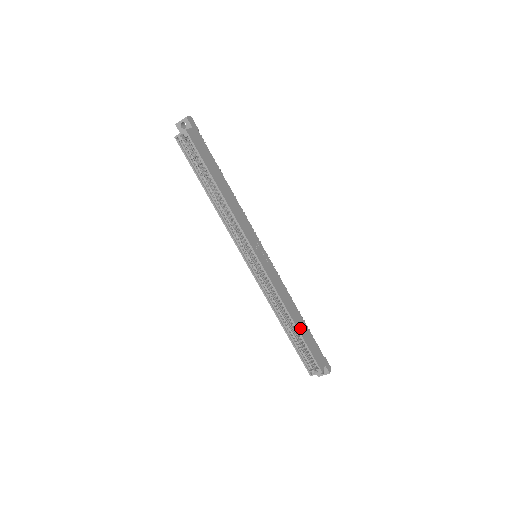
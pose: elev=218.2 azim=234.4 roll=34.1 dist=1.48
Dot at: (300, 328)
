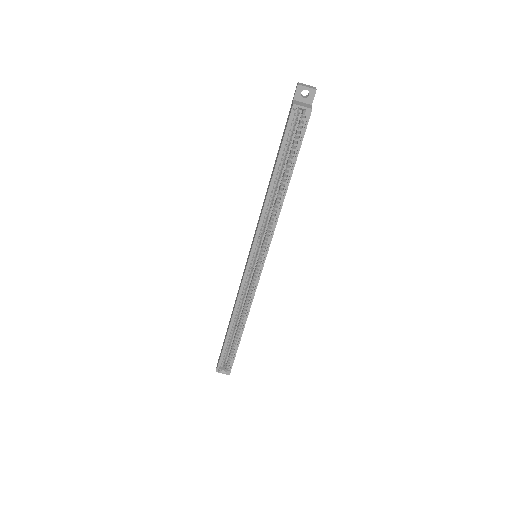
Dot at: occluded
